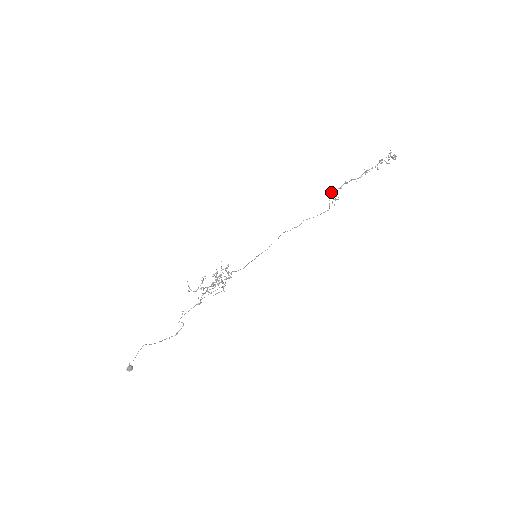
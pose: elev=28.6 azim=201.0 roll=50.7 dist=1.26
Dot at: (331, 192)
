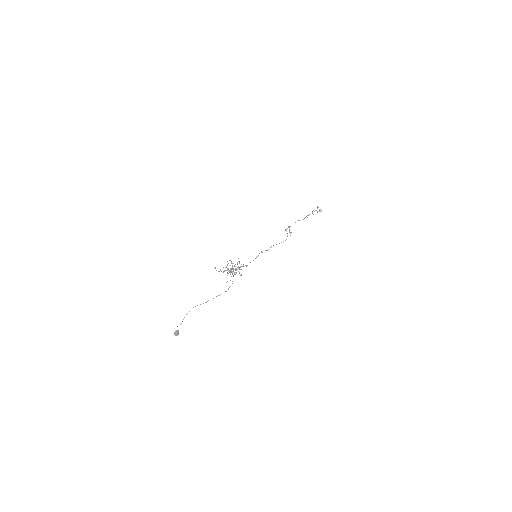
Dot at: (287, 228)
